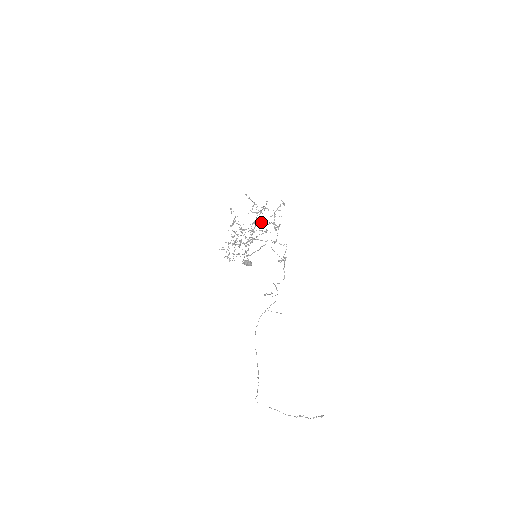
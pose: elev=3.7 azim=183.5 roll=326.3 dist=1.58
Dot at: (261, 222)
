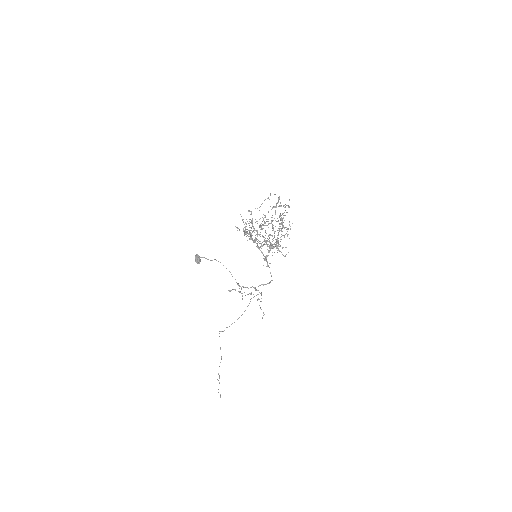
Dot at: (283, 235)
